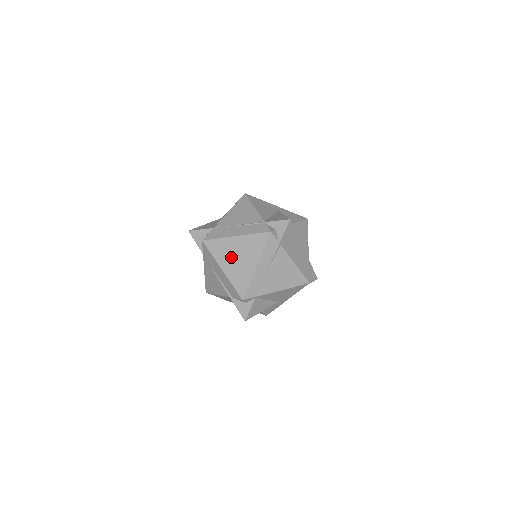
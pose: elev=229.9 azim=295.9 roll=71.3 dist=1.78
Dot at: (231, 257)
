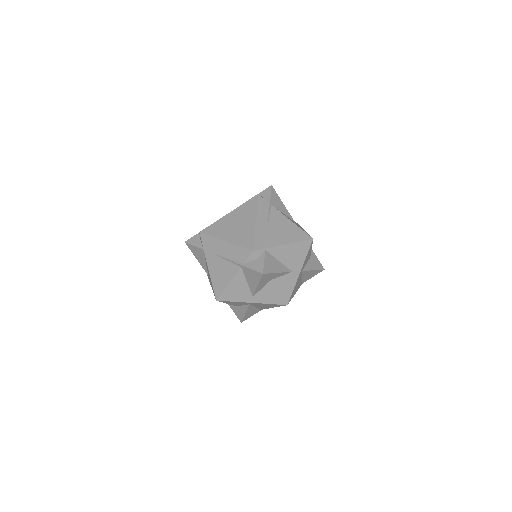
Dot at: (230, 228)
